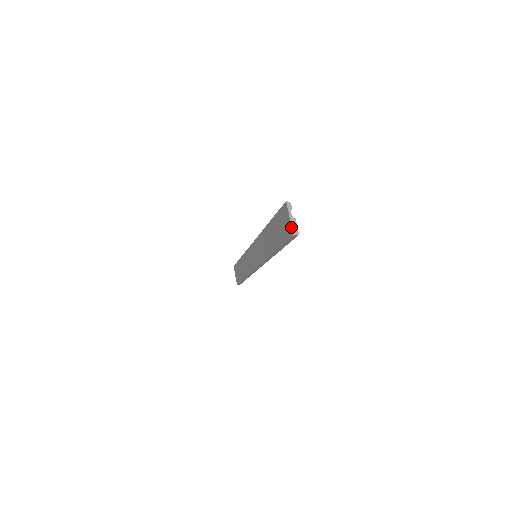
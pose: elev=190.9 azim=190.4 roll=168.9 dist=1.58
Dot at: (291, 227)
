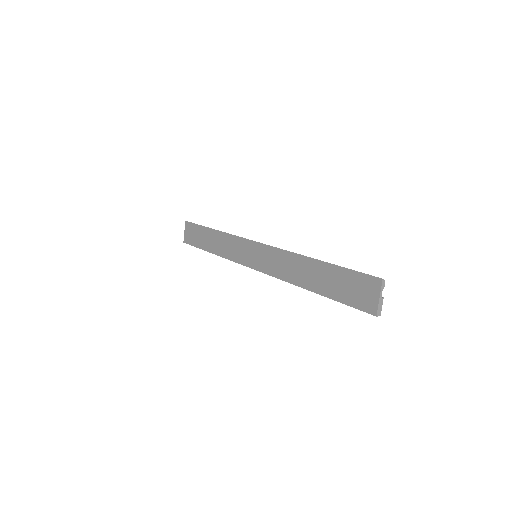
Dot at: (377, 307)
